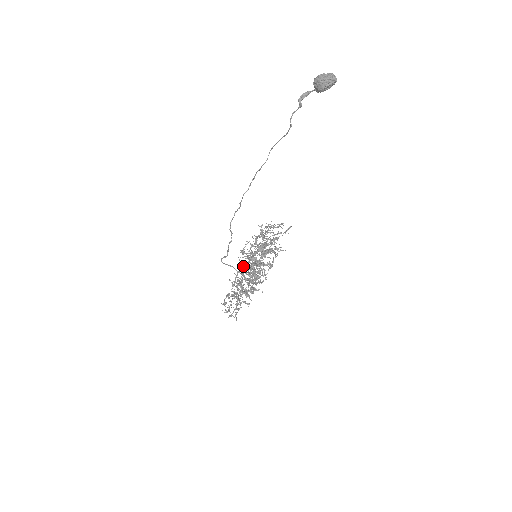
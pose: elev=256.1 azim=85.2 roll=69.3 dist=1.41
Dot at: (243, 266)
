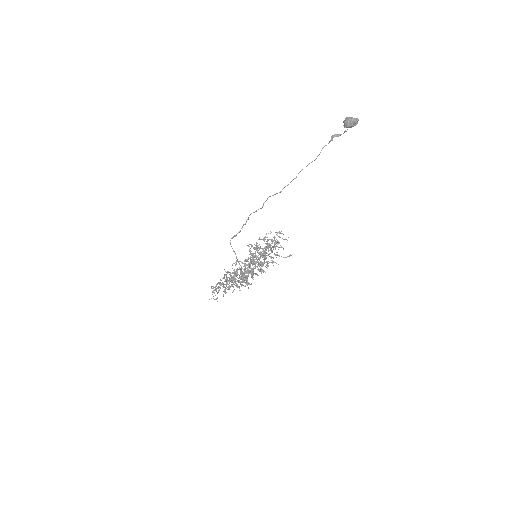
Dot at: occluded
